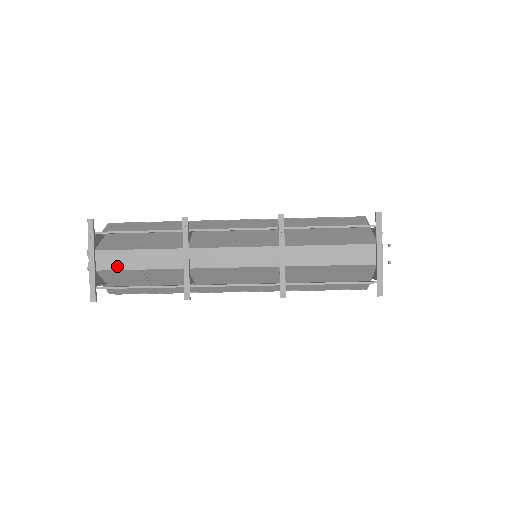
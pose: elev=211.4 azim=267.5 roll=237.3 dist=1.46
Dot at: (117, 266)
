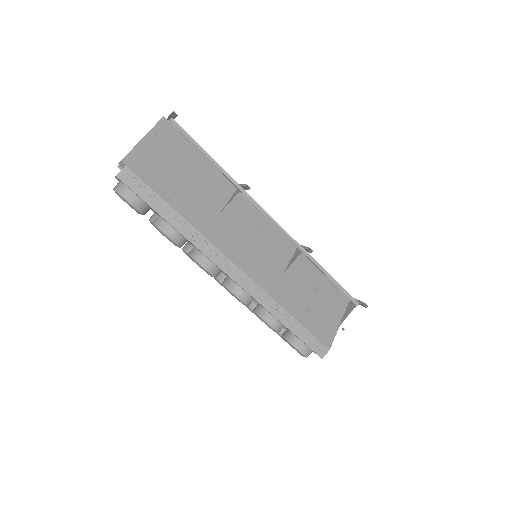
Dot at: (187, 139)
